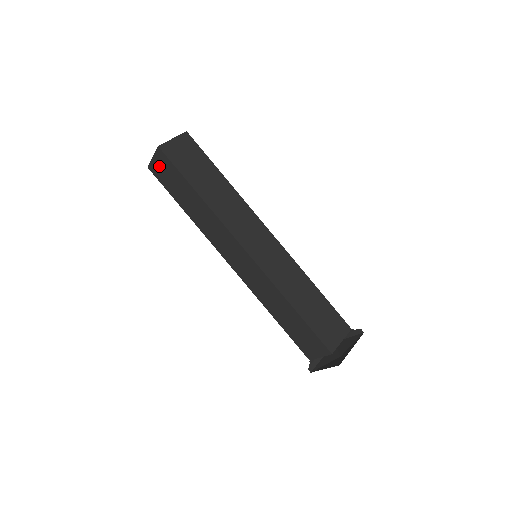
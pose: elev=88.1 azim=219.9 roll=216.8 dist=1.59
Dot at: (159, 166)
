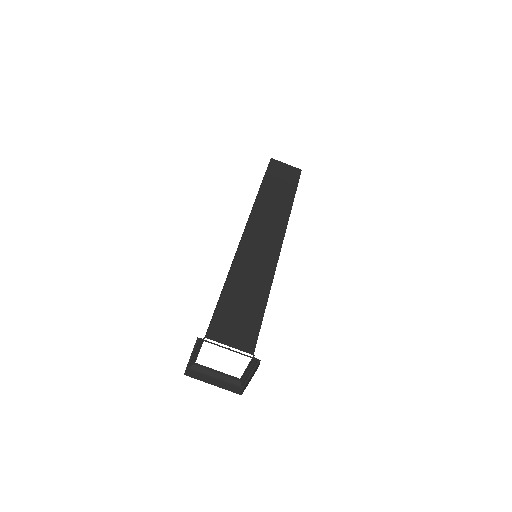
Dot at: occluded
